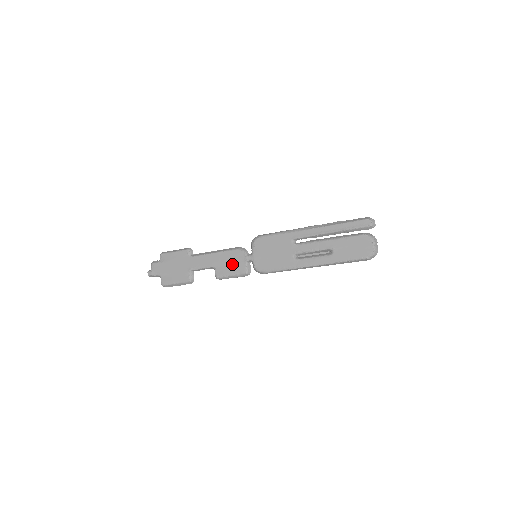
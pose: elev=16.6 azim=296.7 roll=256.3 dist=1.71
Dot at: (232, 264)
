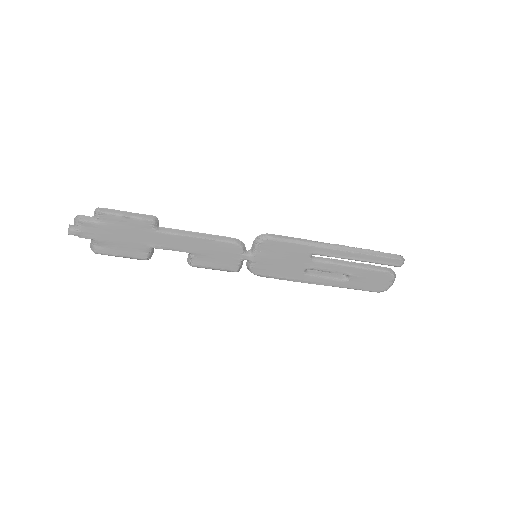
Dot at: (220, 258)
